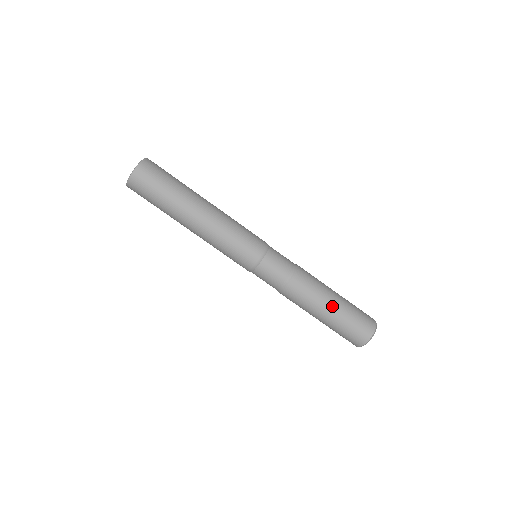
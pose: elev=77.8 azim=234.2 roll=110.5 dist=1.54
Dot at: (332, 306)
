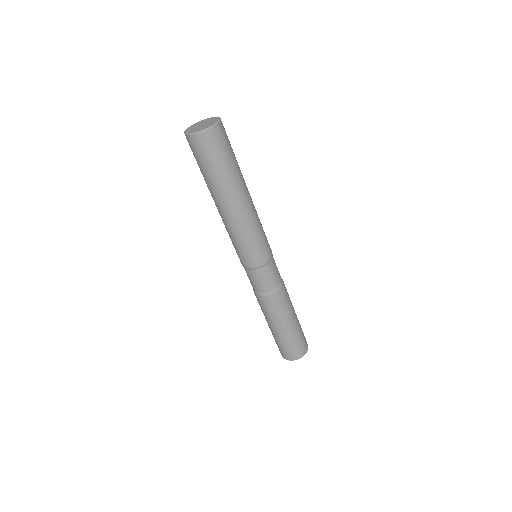
Dot at: (292, 324)
